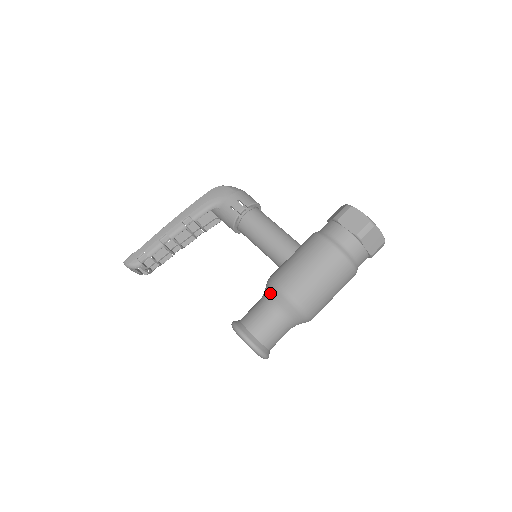
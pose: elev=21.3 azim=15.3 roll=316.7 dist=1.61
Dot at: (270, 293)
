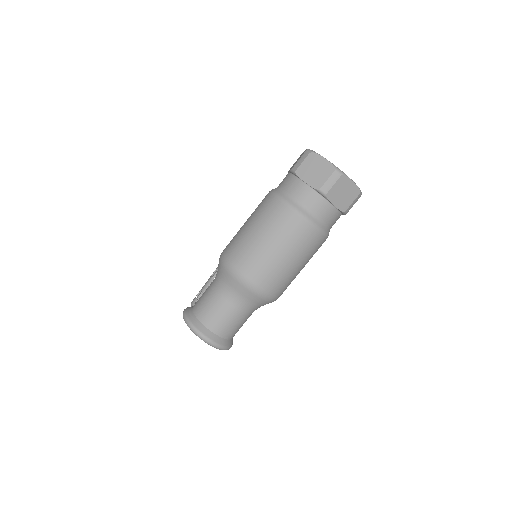
Dot at: occluded
